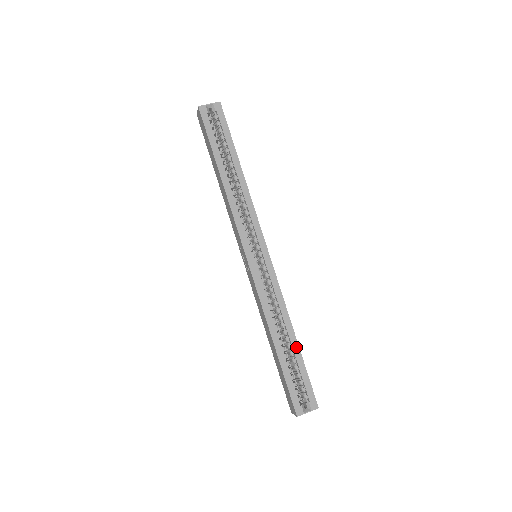
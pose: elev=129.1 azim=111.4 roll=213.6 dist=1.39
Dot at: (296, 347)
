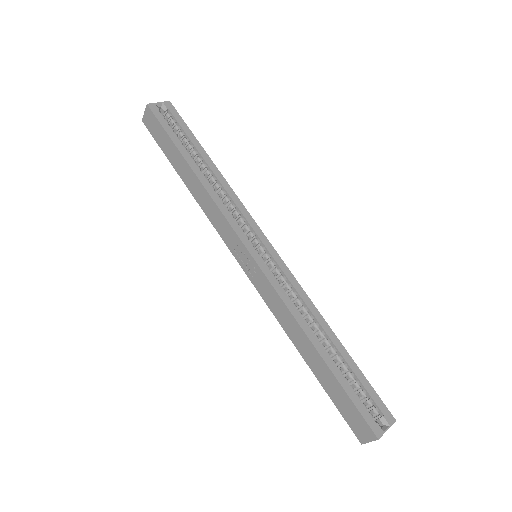
Dot at: (342, 349)
